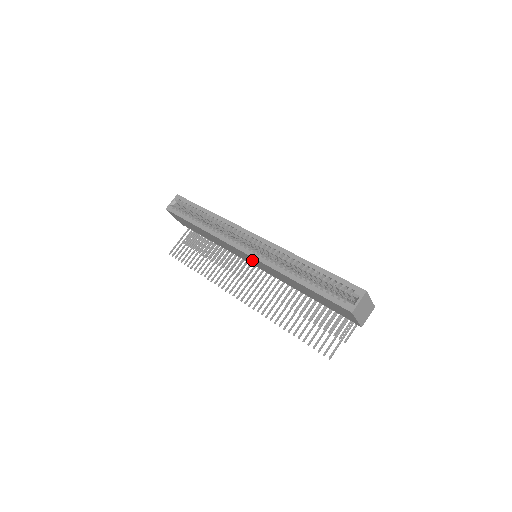
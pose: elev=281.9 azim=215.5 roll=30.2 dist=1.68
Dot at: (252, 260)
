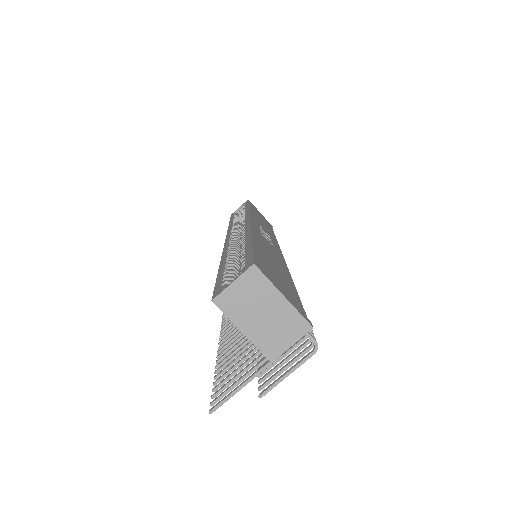
Dot at: occluded
